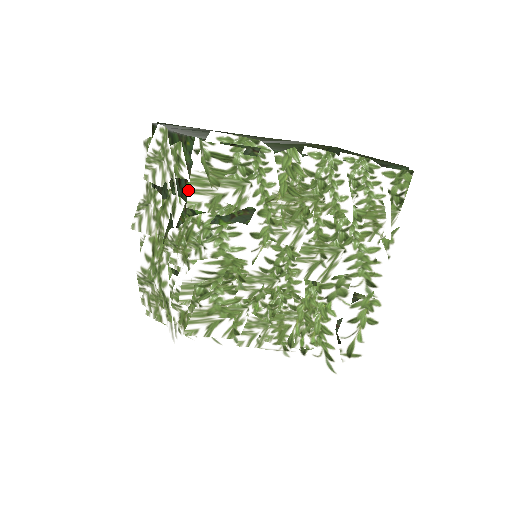
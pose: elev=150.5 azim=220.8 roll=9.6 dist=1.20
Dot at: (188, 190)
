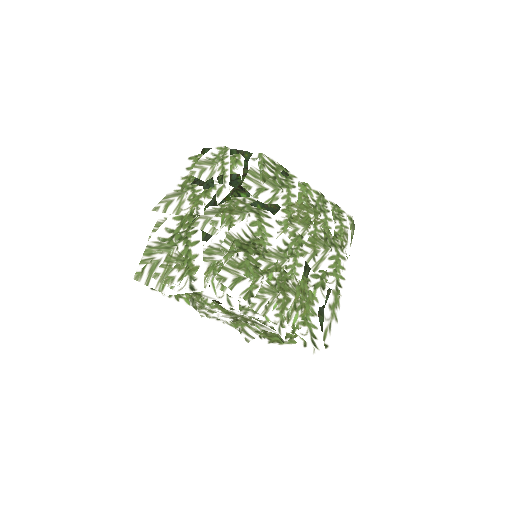
Dot at: (246, 176)
